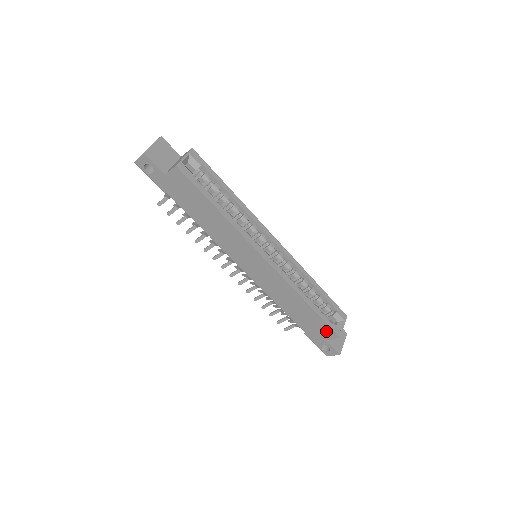
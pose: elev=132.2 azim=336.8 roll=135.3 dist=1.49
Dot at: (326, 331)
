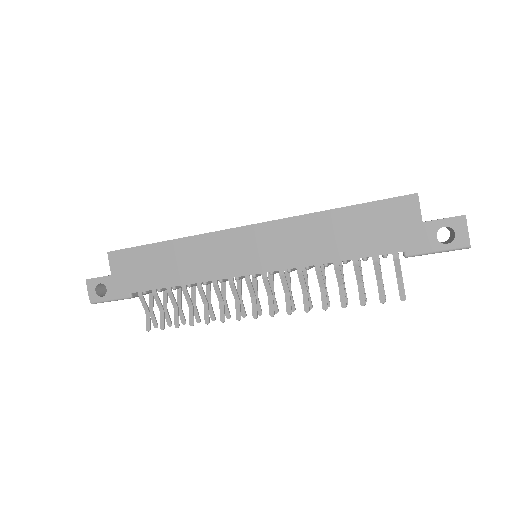
Dot at: (399, 210)
